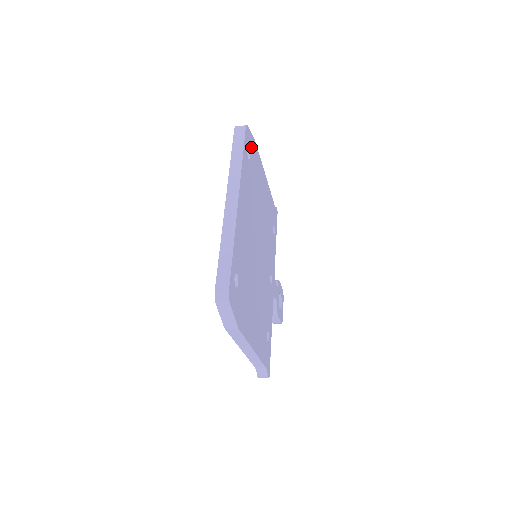
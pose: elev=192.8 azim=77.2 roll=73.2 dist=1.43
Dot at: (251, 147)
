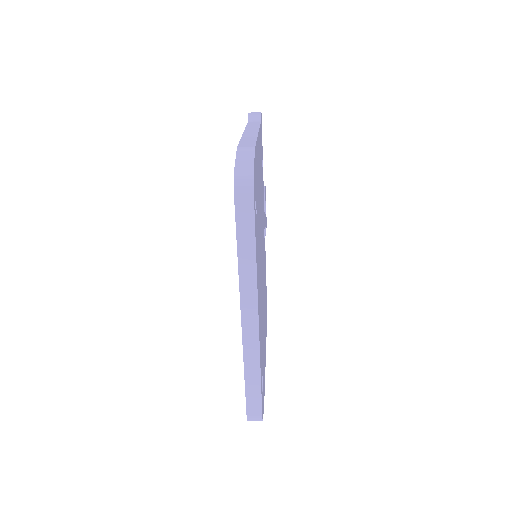
Dot at: (255, 182)
